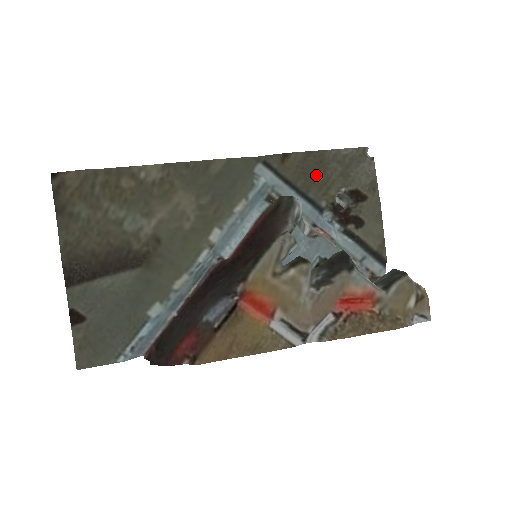
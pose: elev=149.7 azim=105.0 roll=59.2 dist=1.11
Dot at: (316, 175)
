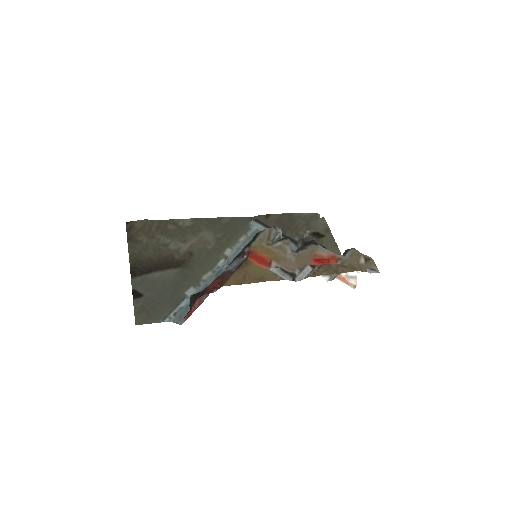
Dot at: (289, 225)
